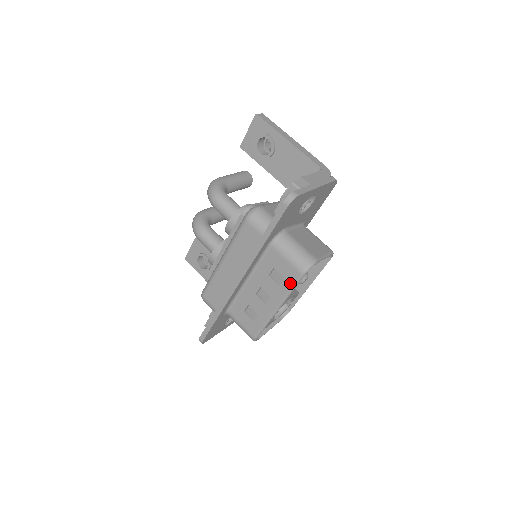
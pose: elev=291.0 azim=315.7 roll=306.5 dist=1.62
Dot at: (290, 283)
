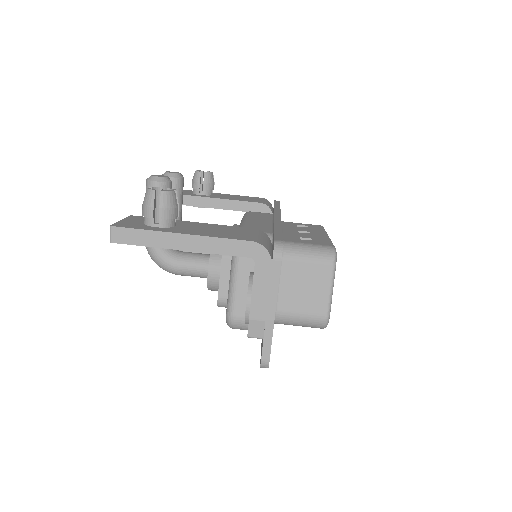
Dot at: occluded
